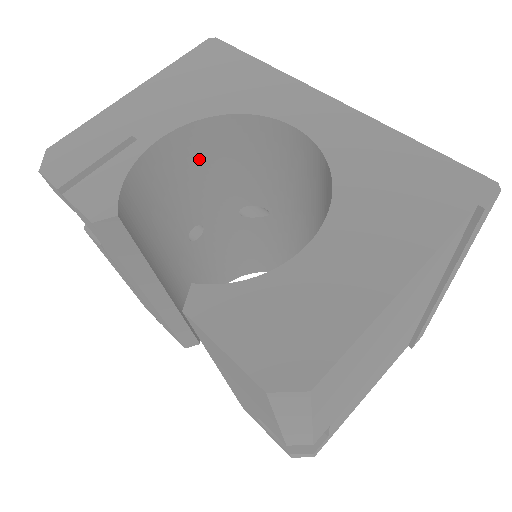
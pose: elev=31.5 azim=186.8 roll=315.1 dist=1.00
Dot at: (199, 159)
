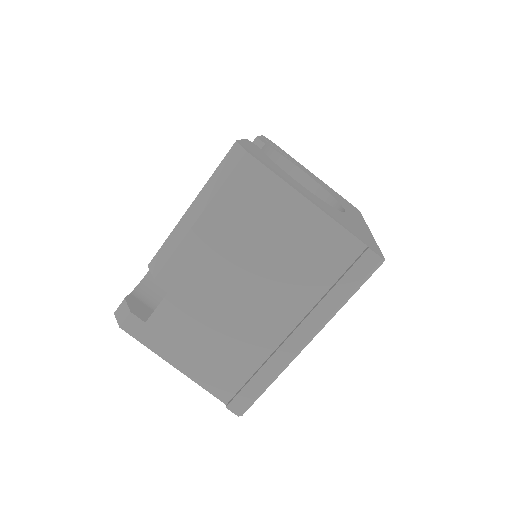
Dot at: occluded
